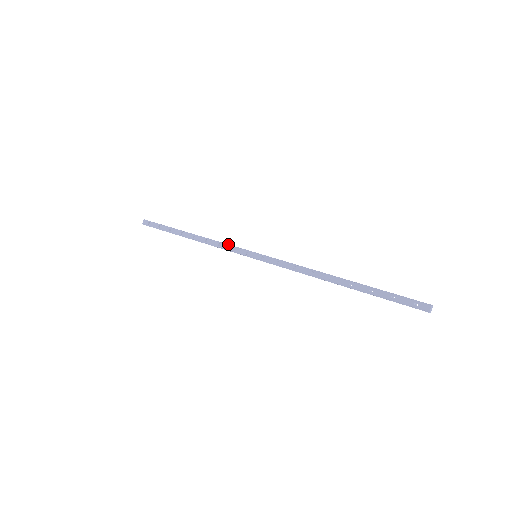
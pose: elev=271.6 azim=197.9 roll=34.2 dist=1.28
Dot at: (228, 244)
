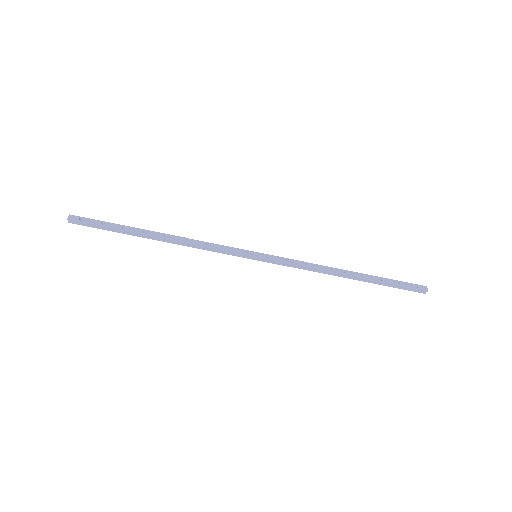
Dot at: occluded
